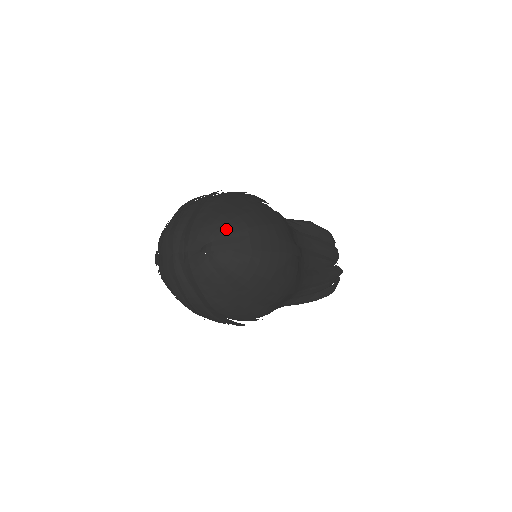
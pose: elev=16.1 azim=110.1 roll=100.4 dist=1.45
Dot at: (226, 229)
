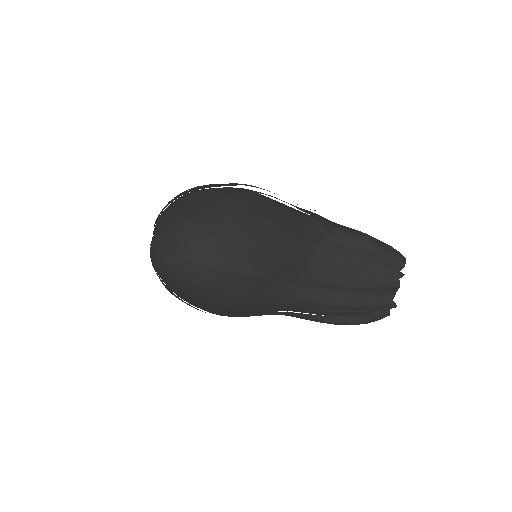
Dot at: (166, 230)
